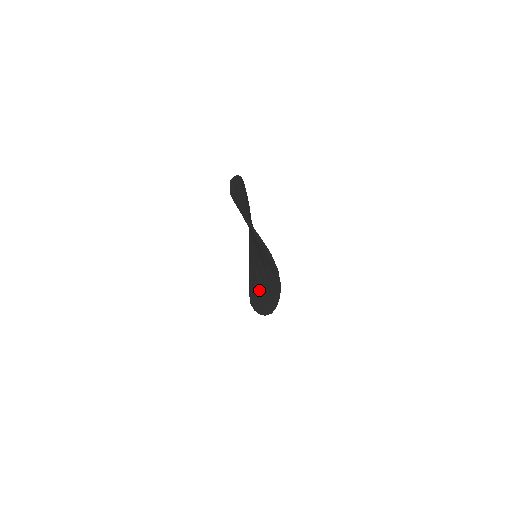
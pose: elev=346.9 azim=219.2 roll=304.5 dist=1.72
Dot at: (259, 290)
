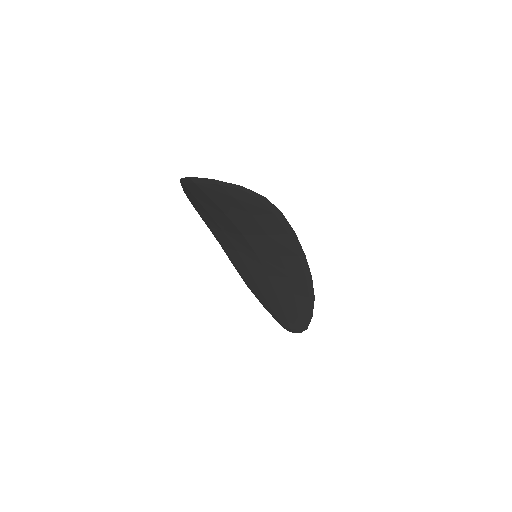
Dot at: (286, 295)
